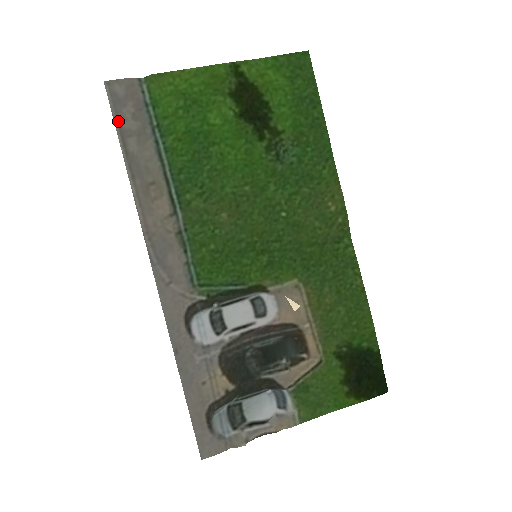
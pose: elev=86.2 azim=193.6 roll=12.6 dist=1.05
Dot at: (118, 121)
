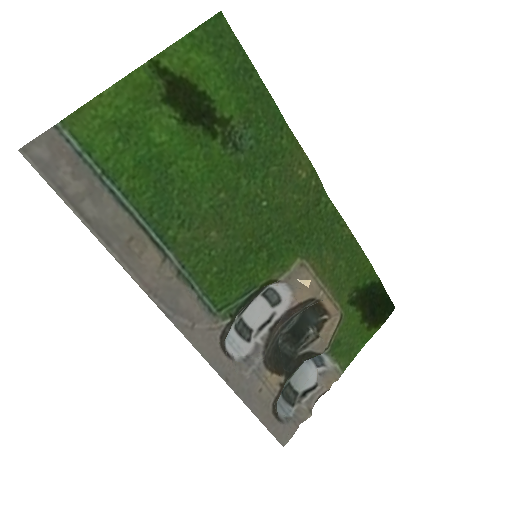
Dot at: (60, 190)
